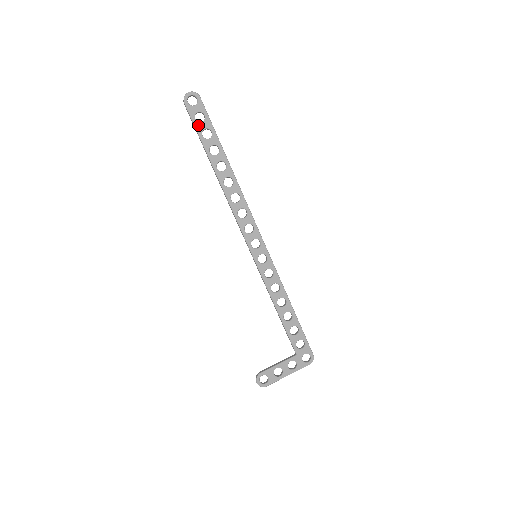
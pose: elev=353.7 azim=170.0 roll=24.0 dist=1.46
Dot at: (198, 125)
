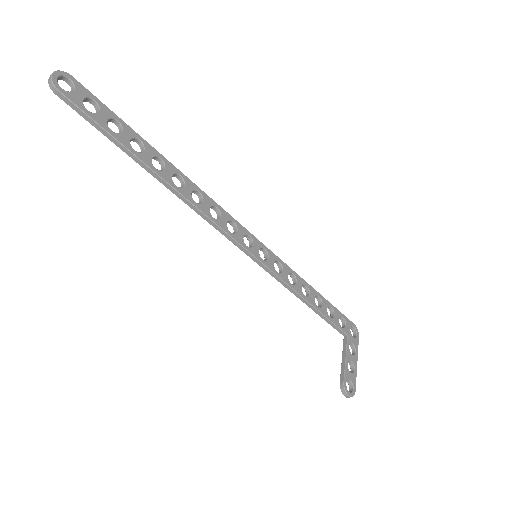
Dot at: (97, 117)
